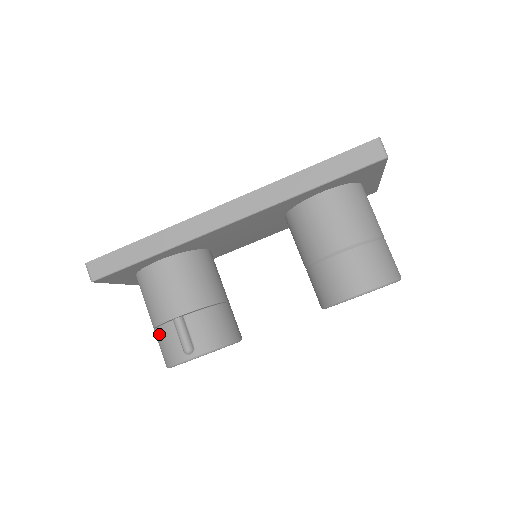
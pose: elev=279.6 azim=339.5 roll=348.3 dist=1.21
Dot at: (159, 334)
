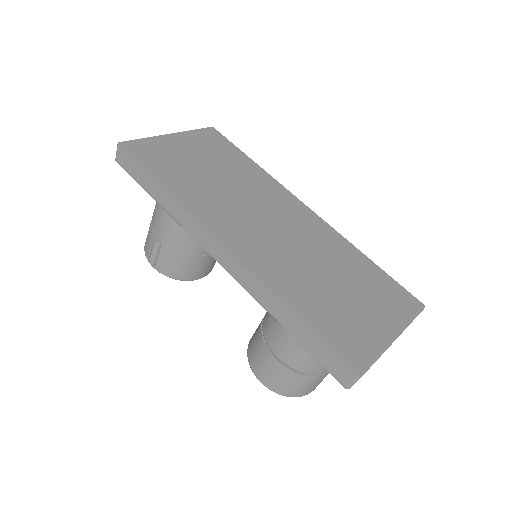
Dot at: (150, 225)
